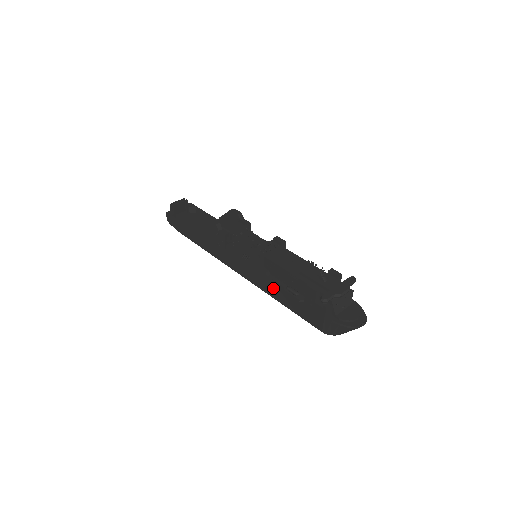
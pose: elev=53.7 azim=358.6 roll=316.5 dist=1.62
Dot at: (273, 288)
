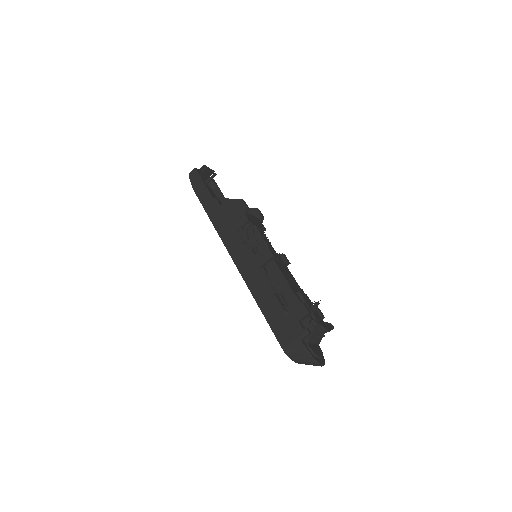
Dot at: (261, 288)
